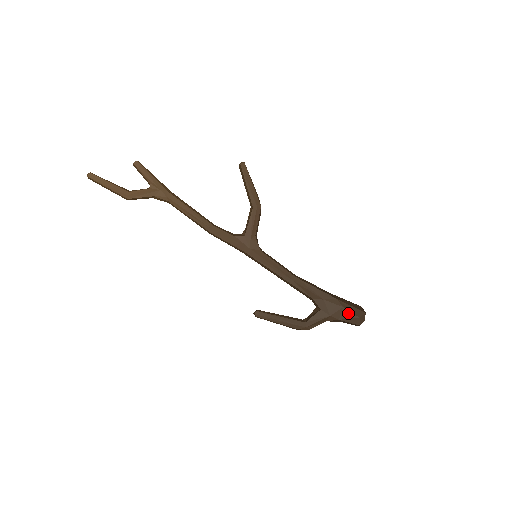
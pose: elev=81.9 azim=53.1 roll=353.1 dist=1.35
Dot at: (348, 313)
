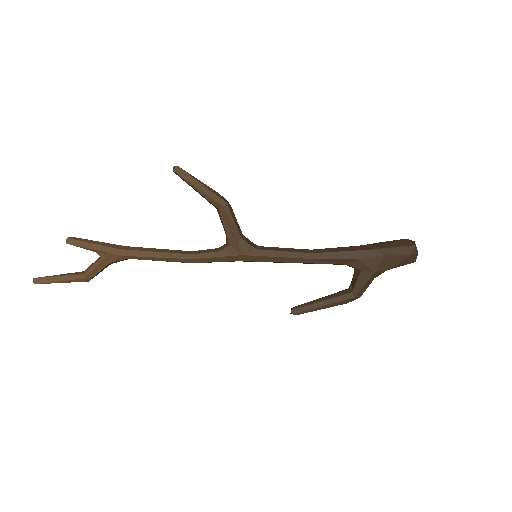
Dot at: (394, 258)
